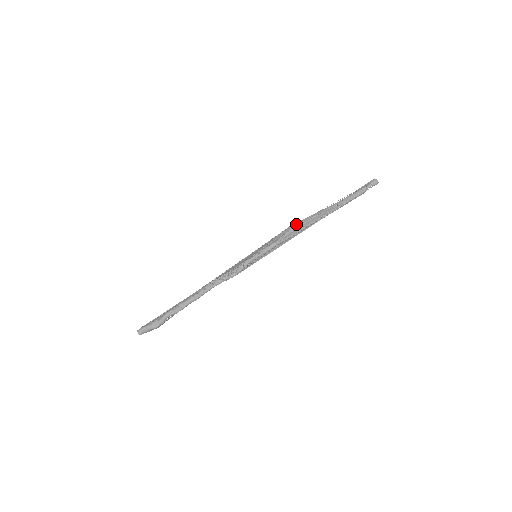
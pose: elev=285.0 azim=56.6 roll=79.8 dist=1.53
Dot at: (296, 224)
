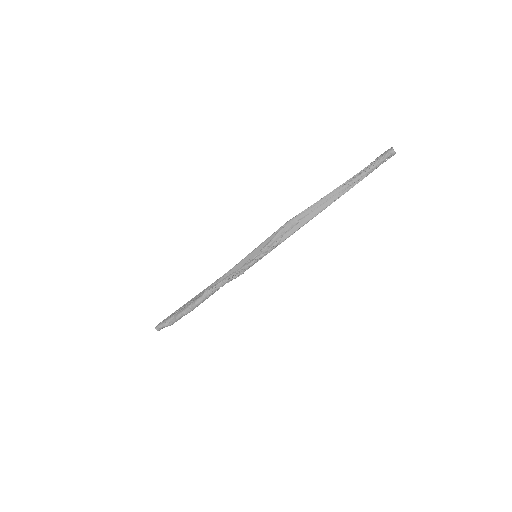
Dot at: (296, 219)
